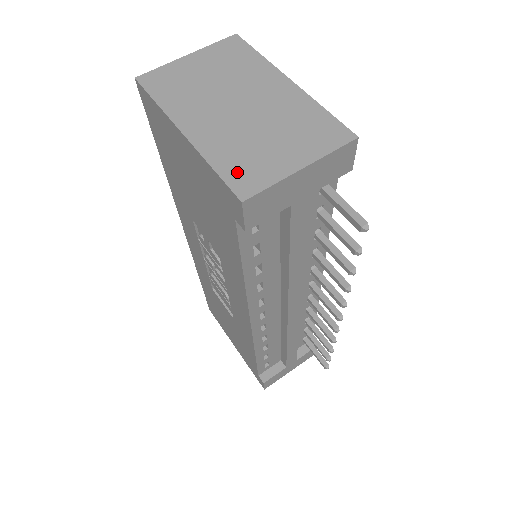
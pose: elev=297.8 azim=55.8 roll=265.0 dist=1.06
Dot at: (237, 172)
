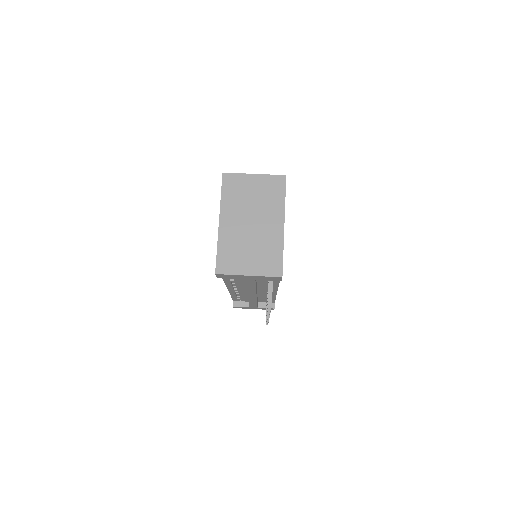
Dot at: (224, 259)
